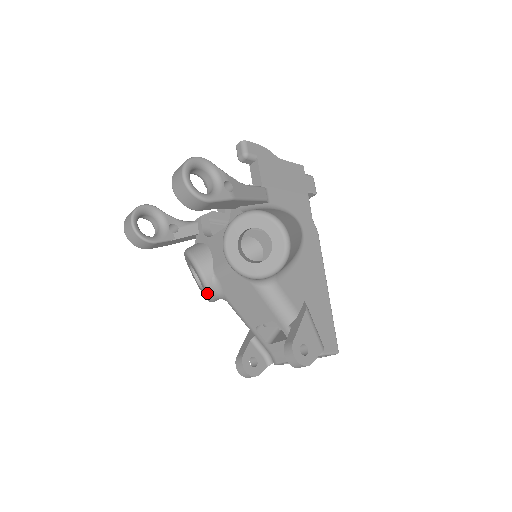
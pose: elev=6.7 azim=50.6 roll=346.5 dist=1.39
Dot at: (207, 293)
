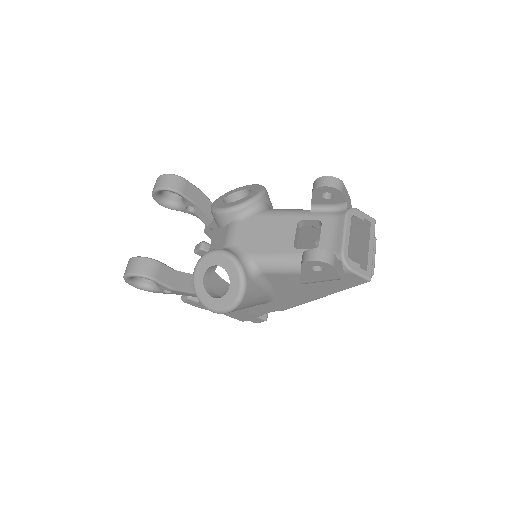
Dot at: (231, 259)
